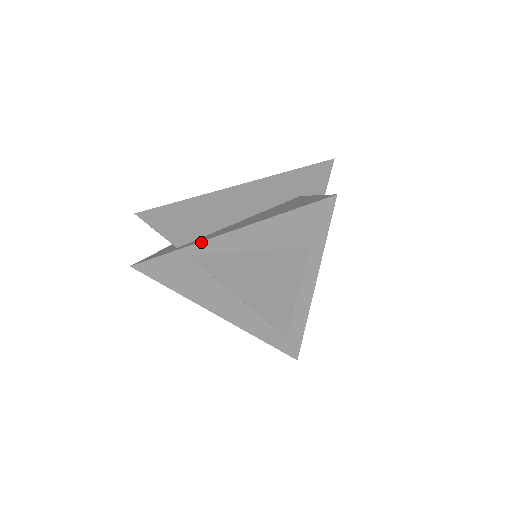
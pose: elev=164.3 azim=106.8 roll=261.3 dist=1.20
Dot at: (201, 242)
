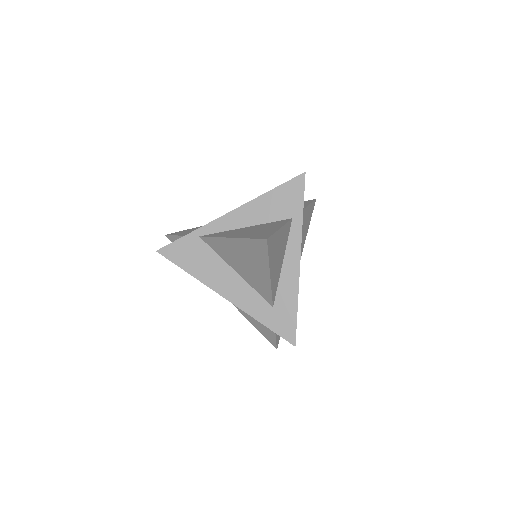
Dot at: (210, 223)
